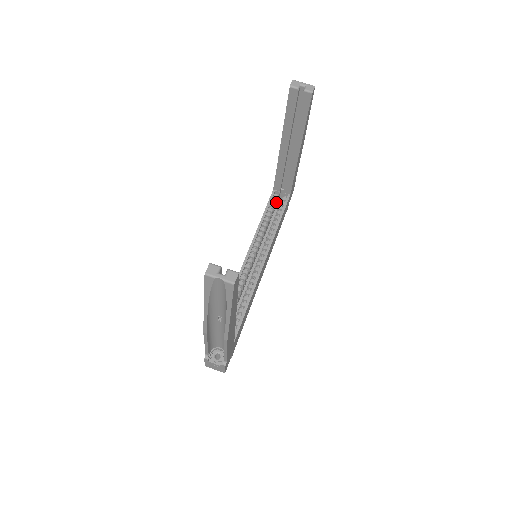
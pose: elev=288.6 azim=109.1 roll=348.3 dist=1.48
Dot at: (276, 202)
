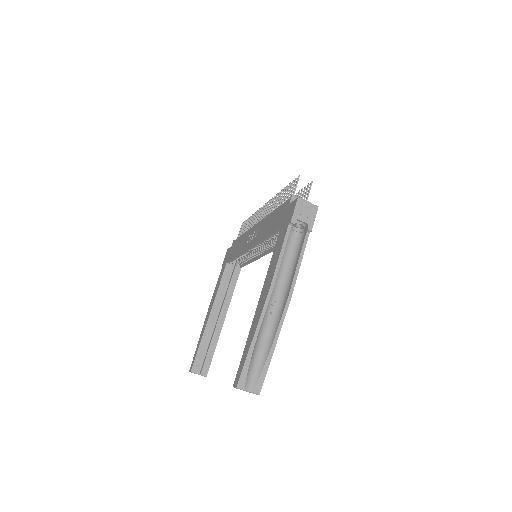
Dot at: occluded
